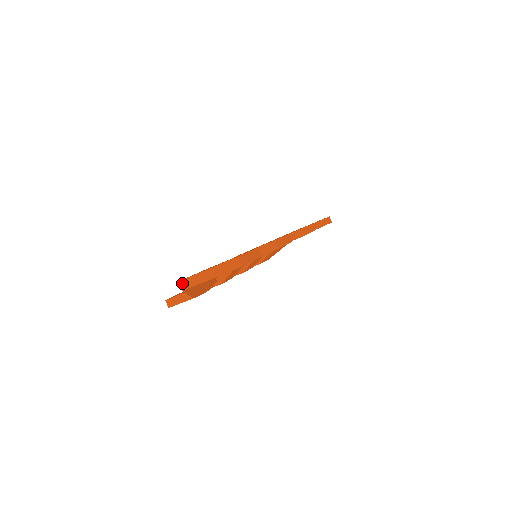
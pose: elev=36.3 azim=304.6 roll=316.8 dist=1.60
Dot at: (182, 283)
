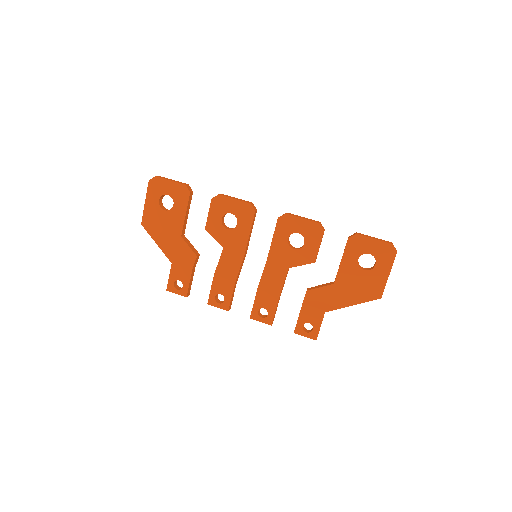
Dot at: occluded
